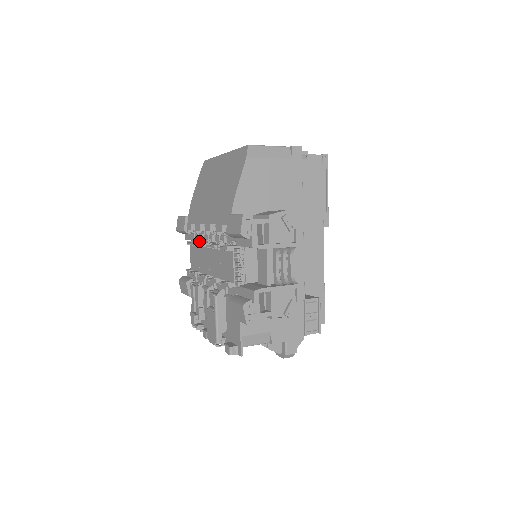
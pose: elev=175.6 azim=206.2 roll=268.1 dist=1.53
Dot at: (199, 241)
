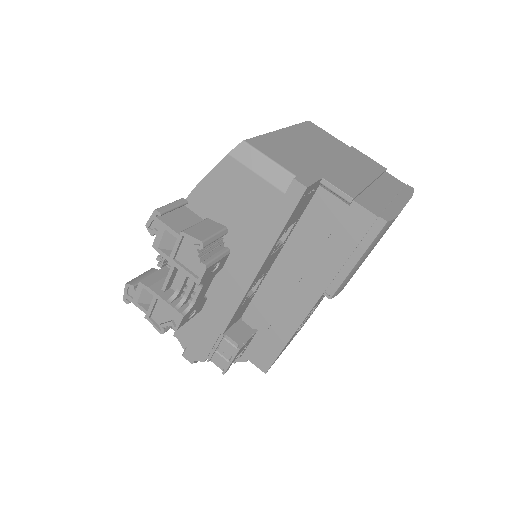
Dot at: occluded
